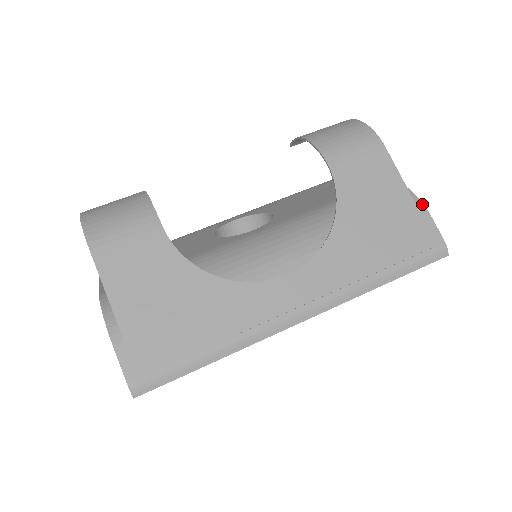
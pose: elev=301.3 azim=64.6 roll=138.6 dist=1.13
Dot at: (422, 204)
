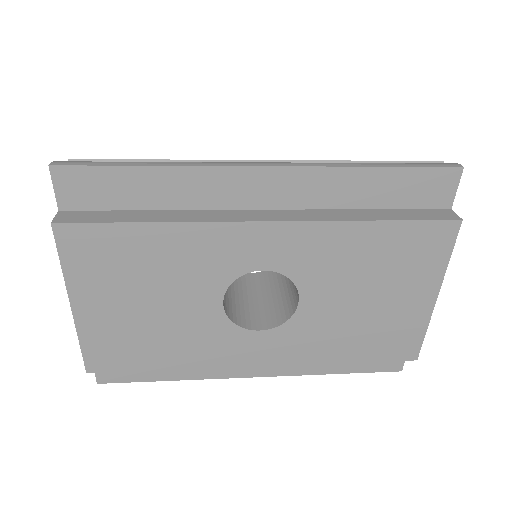
Dot at: occluded
